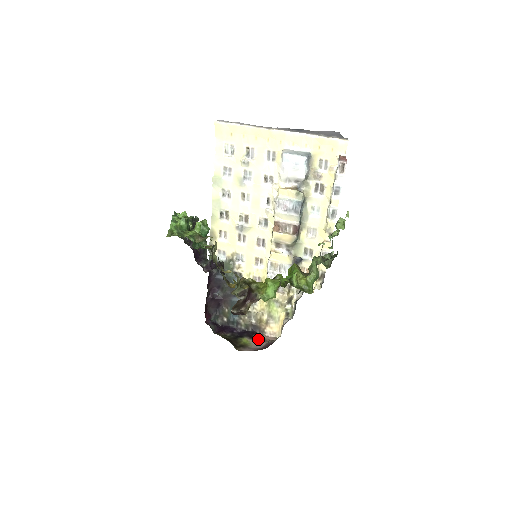
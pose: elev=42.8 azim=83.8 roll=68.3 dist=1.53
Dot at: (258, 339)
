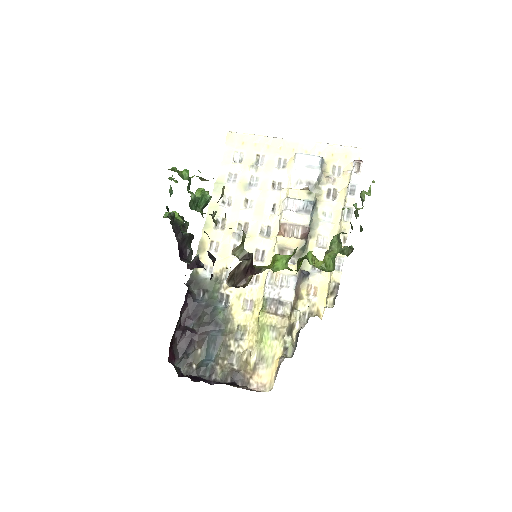
Dot at: occluded
